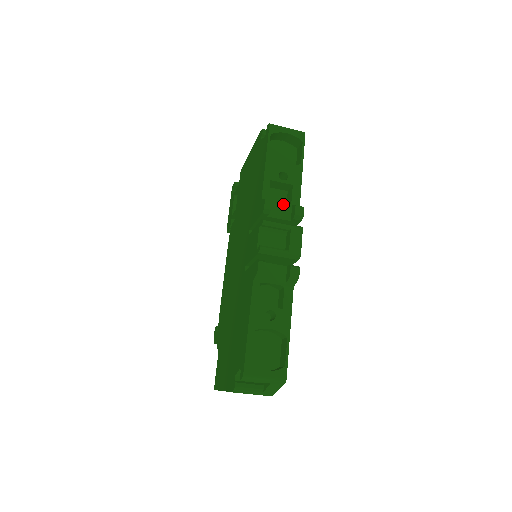
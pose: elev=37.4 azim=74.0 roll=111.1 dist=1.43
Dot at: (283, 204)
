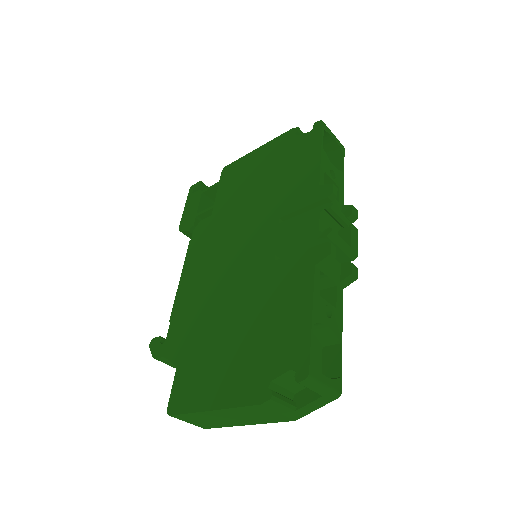
Dot at: (336, 200)
